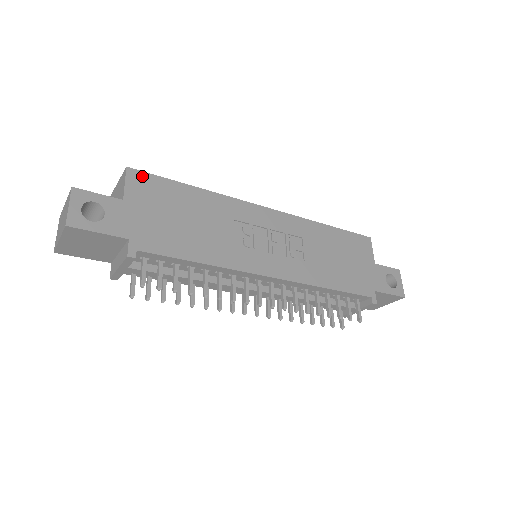
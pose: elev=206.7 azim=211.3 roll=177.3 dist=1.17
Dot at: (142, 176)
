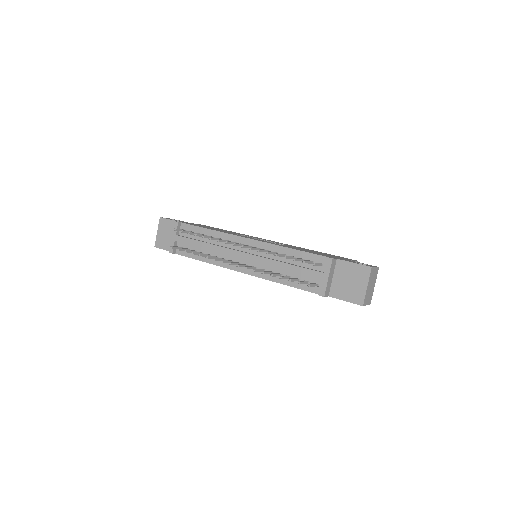
Dot at: occluded
